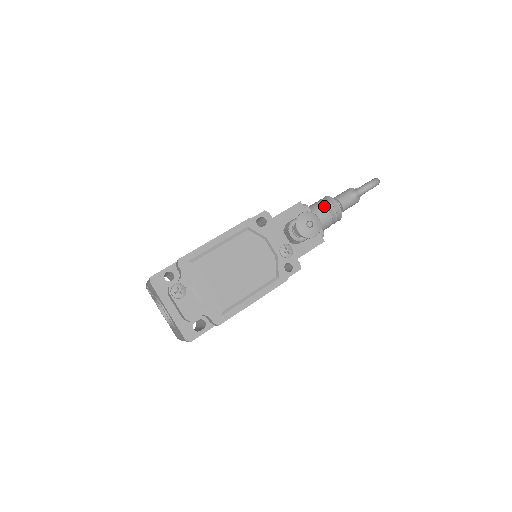
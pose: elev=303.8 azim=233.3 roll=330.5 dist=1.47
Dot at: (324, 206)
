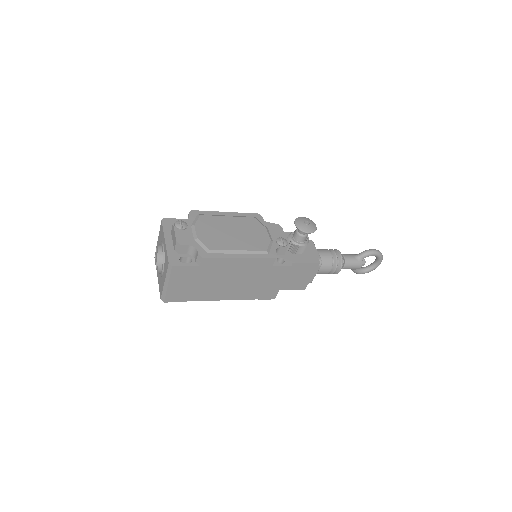
Dot at: (327, 249)
